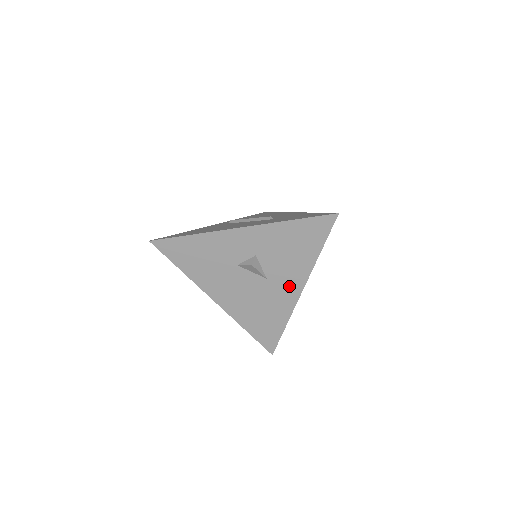
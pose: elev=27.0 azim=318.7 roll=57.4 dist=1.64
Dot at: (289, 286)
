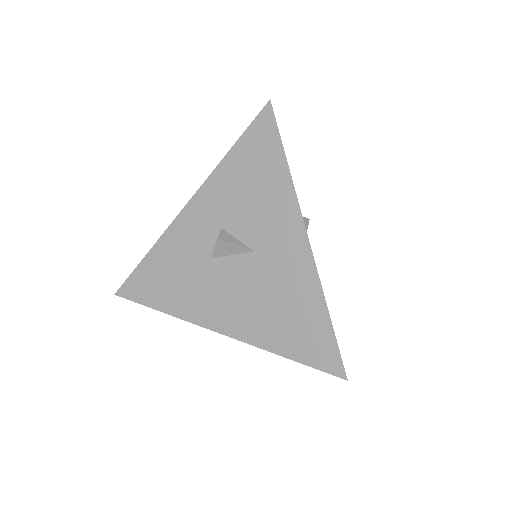
Dot at: (287, 242)
